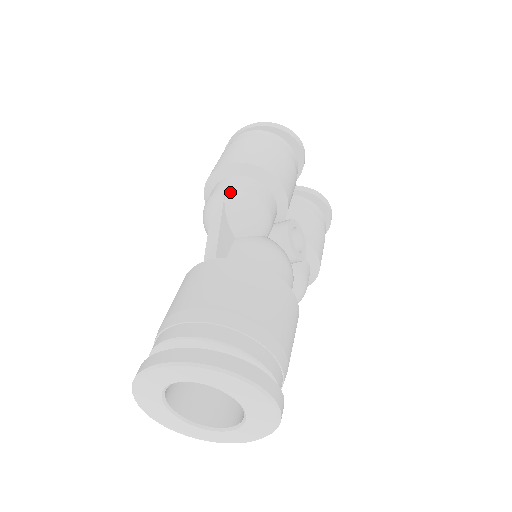
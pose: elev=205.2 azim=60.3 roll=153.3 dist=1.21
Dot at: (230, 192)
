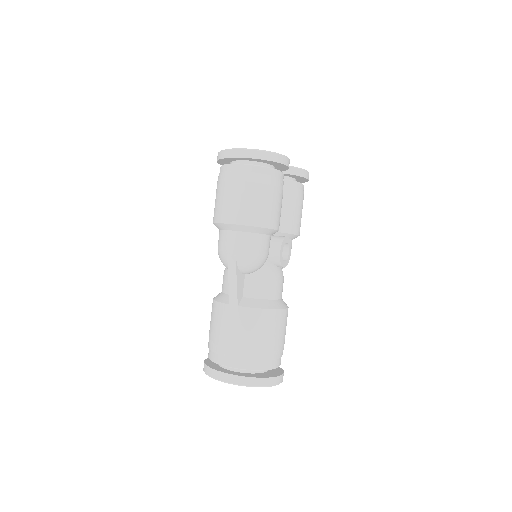
Dot at: (239, 254)
